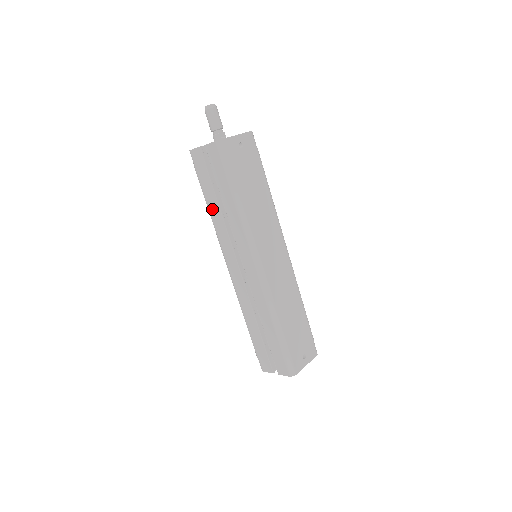
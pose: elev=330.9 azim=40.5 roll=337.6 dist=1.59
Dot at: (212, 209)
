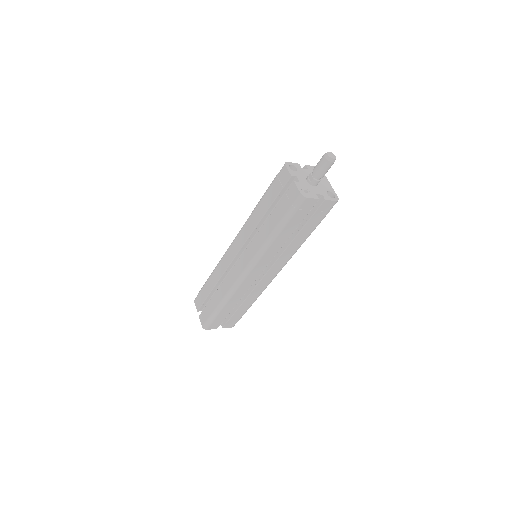
Dot at: (280, 239)
